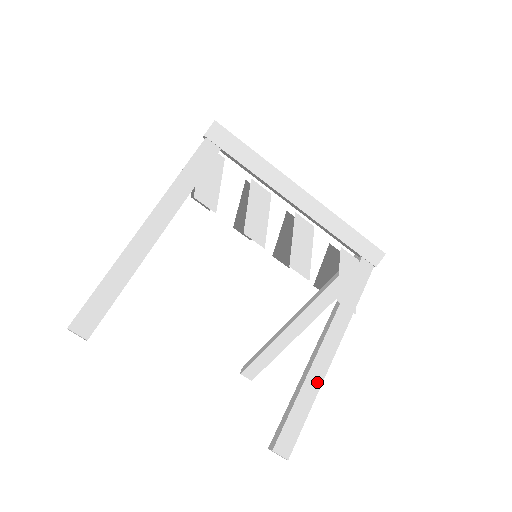
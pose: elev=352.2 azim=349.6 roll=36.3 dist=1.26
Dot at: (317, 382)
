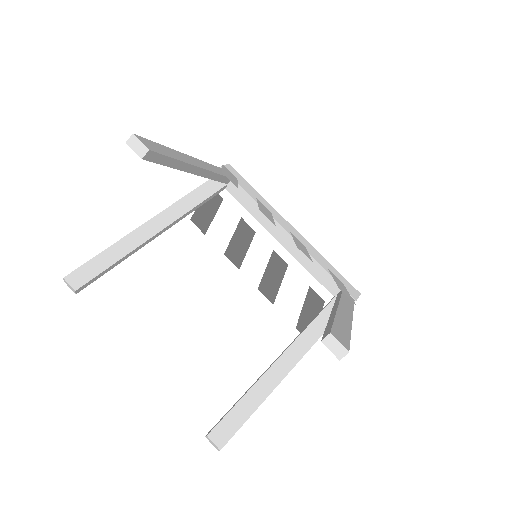
Dot at: (347, 323)
